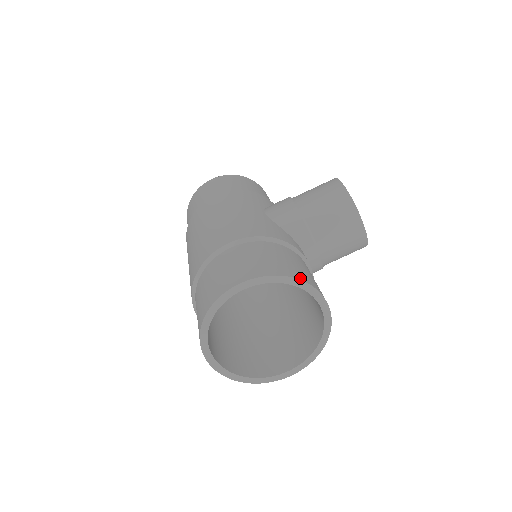
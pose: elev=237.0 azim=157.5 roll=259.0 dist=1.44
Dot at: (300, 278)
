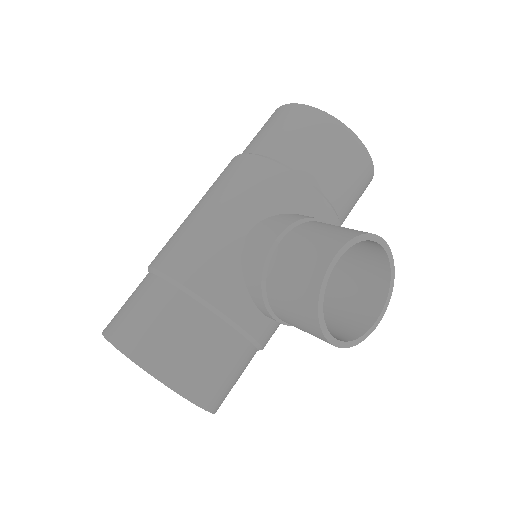
Dot at: (157, 374)
